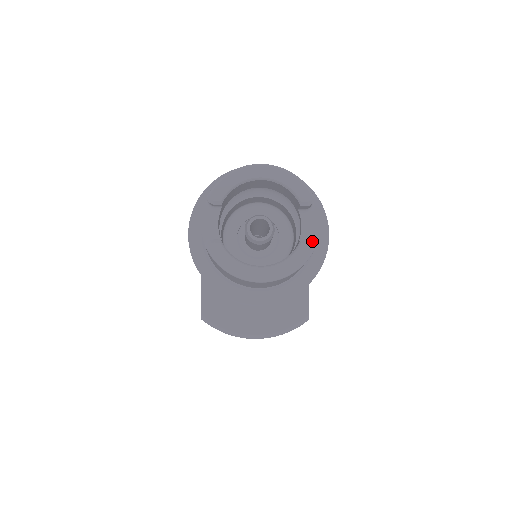
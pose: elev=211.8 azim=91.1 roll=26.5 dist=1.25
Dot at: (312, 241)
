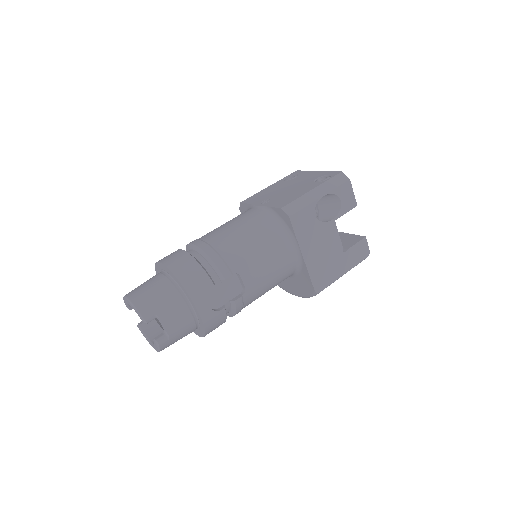
Dot at: (167, 333)
